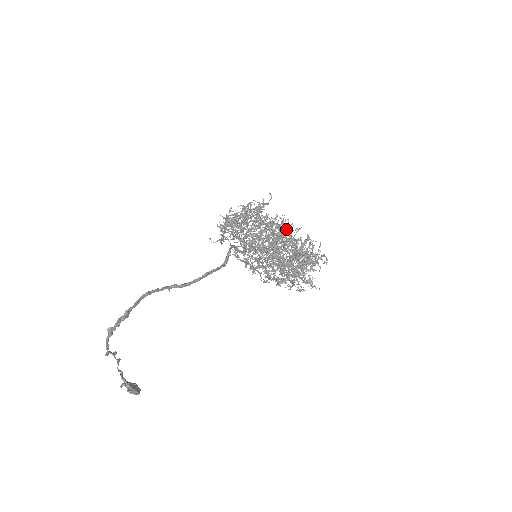
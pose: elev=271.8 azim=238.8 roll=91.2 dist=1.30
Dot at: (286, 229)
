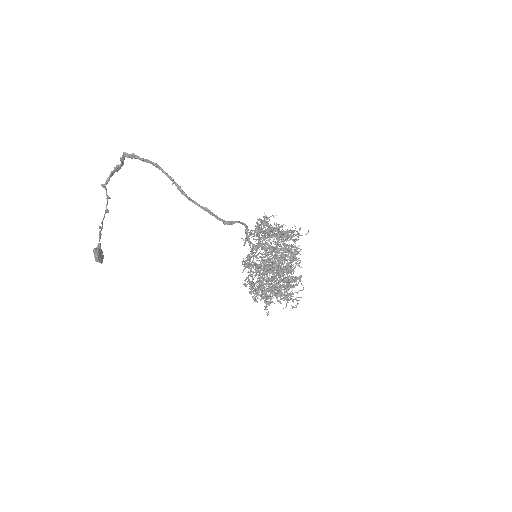
Dot at: occluded
